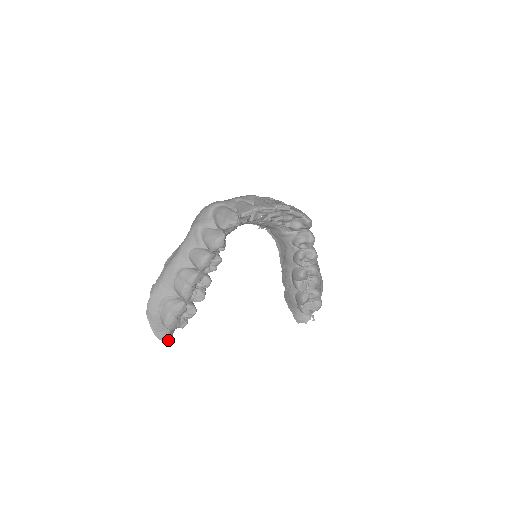
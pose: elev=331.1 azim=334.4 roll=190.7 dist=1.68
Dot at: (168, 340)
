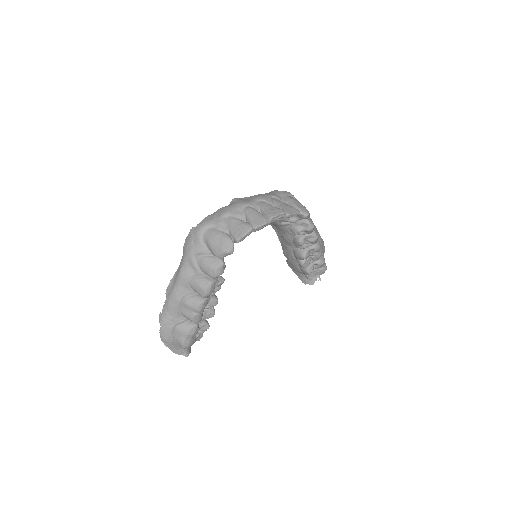
Dot at: (188, 352)
